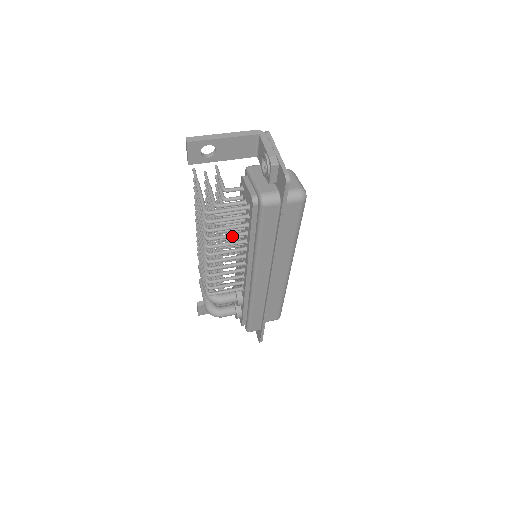
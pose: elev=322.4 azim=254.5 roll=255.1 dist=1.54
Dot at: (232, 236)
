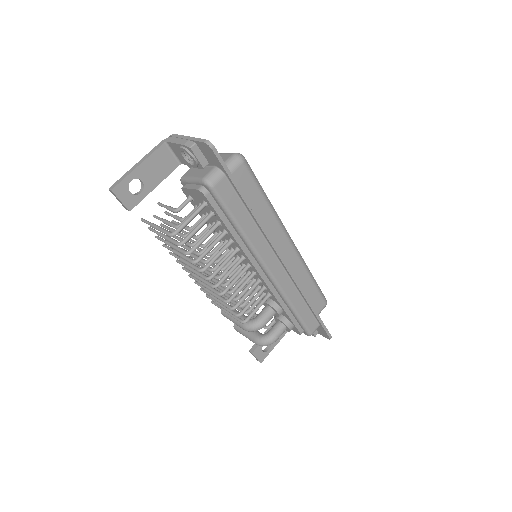
Dot at: (214, 243)
